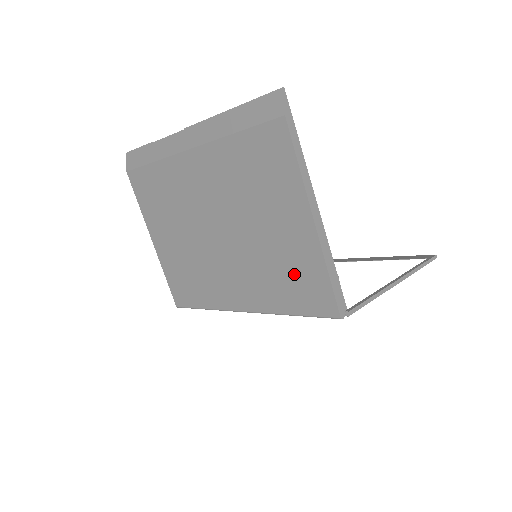
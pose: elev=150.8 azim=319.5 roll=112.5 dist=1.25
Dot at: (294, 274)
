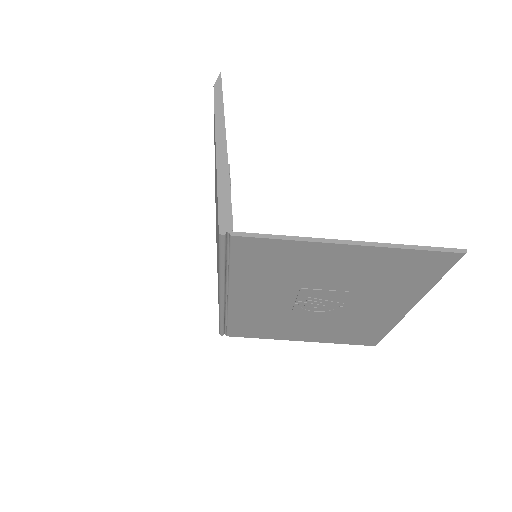
Dot at: (217, 216)
